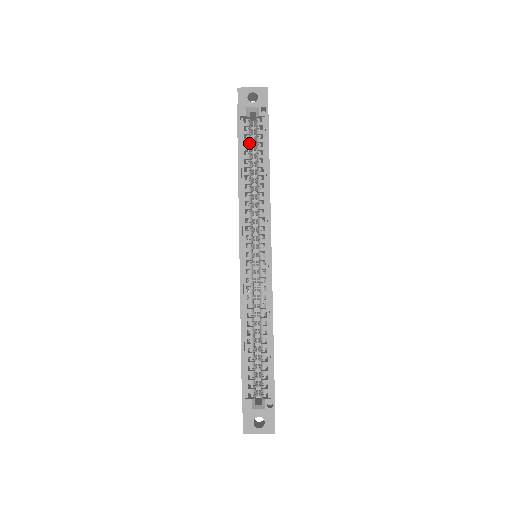
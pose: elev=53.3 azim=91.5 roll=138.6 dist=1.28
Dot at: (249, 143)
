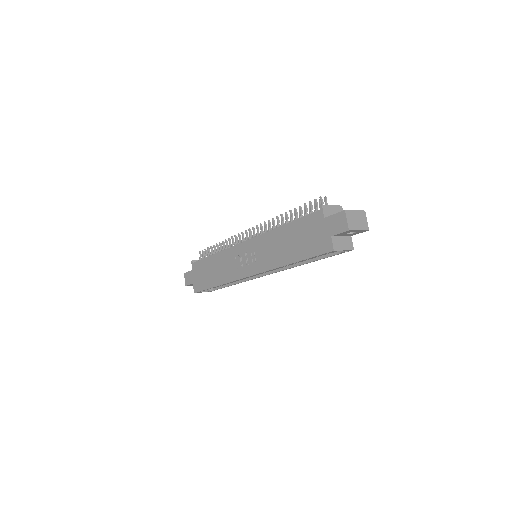
Dot at: occluded
